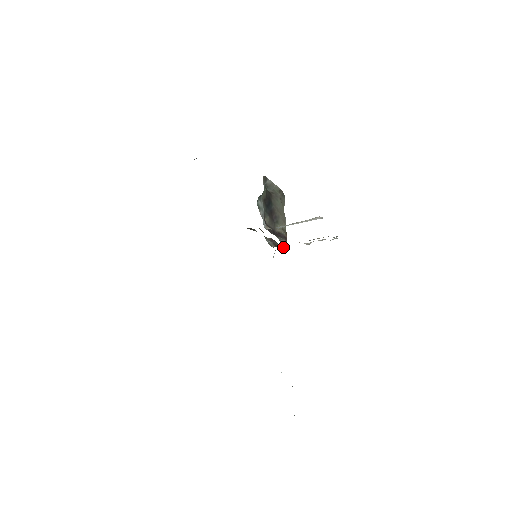
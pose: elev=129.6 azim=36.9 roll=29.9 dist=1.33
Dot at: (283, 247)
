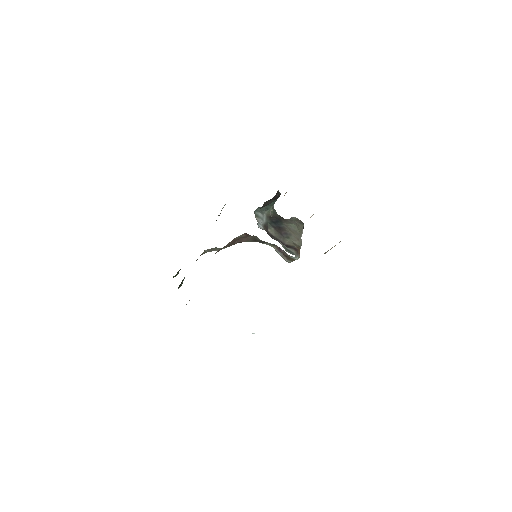
Dot at: (287, 251)
